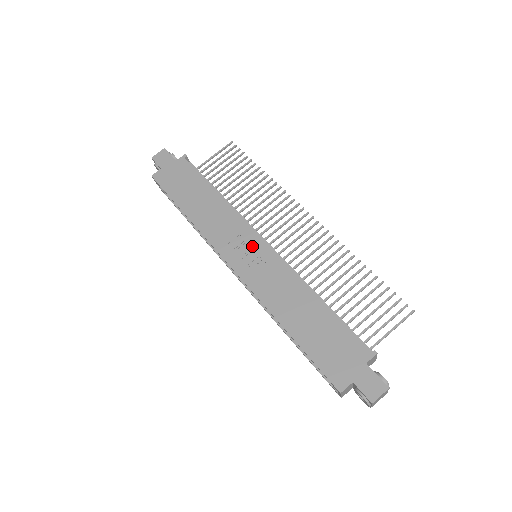
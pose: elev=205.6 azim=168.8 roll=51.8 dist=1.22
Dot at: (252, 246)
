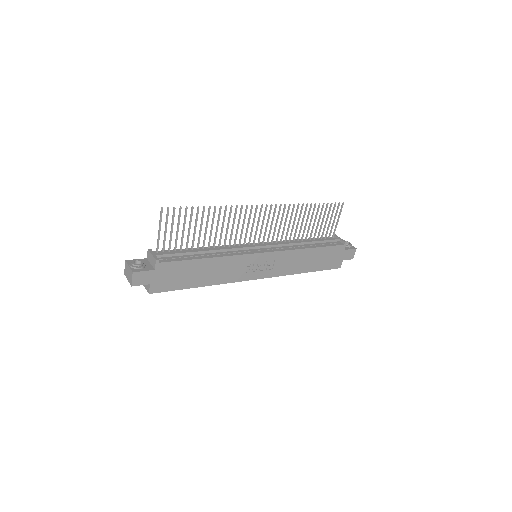
Dot at: (260, 261)
